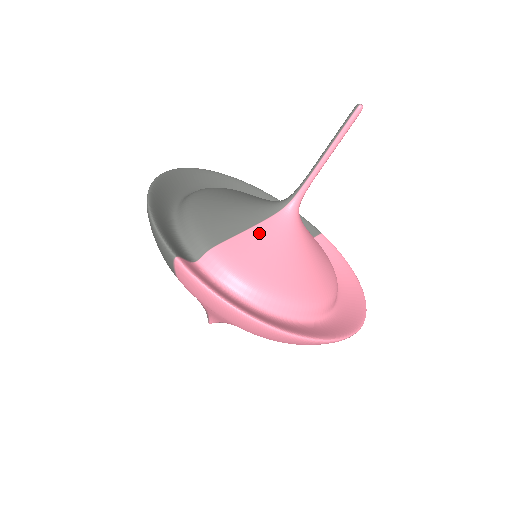
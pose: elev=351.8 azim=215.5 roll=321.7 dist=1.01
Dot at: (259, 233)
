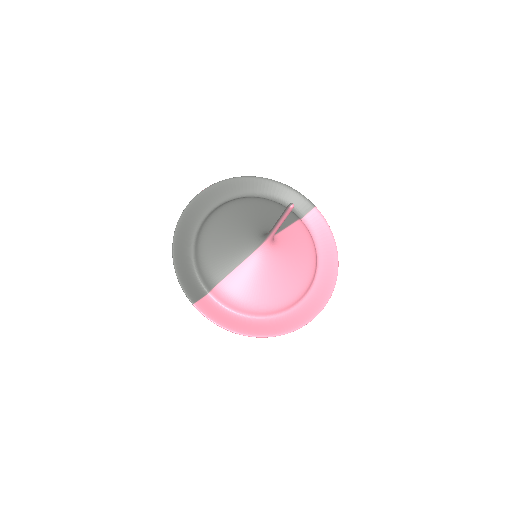
Dot at: (245, 268)
